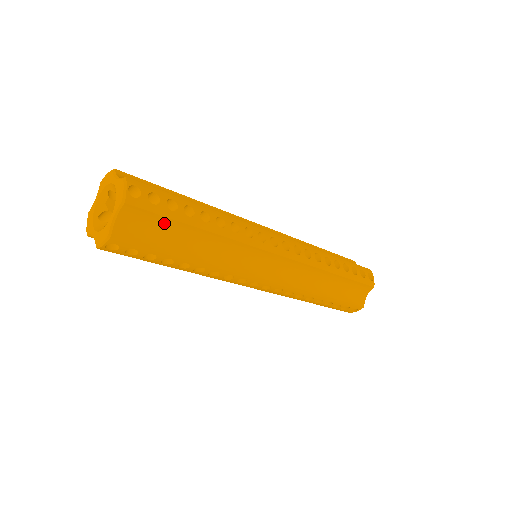
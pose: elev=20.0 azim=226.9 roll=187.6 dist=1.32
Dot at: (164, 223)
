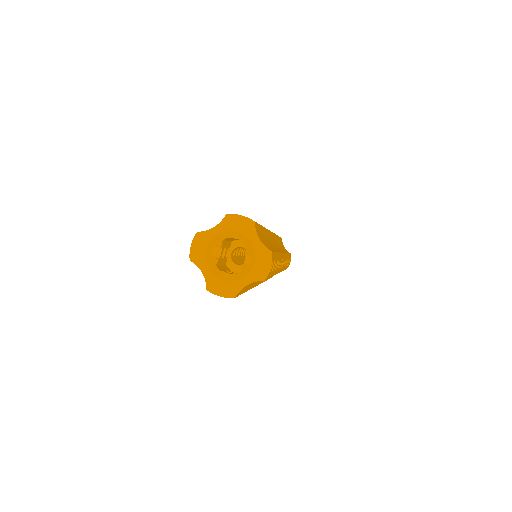
Dot at: occluded
